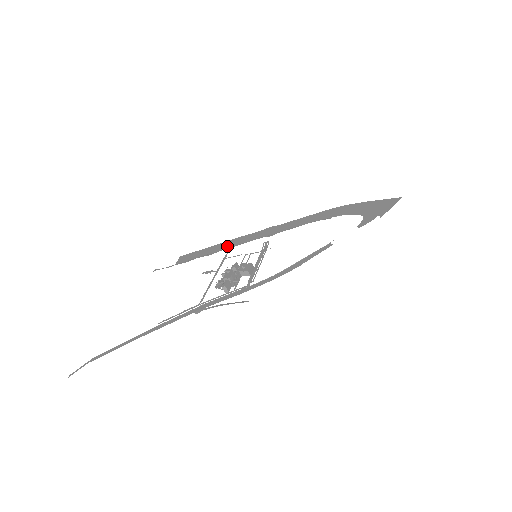
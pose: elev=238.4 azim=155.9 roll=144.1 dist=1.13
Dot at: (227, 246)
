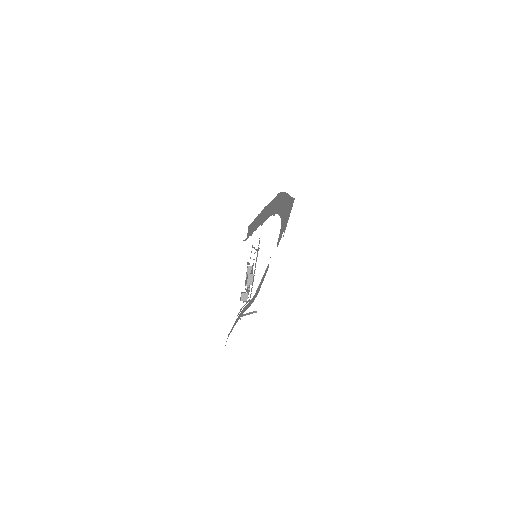
Dot at: (255, 227)
